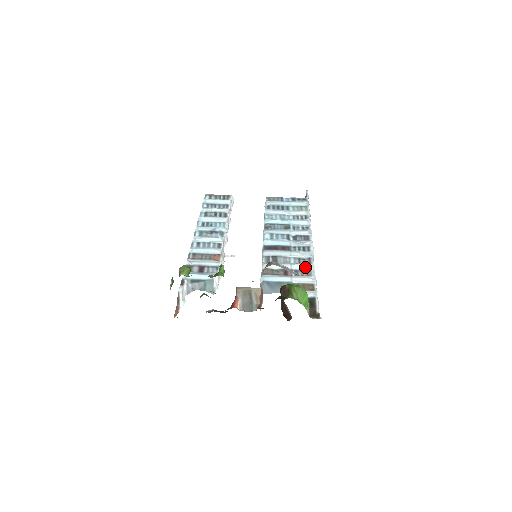
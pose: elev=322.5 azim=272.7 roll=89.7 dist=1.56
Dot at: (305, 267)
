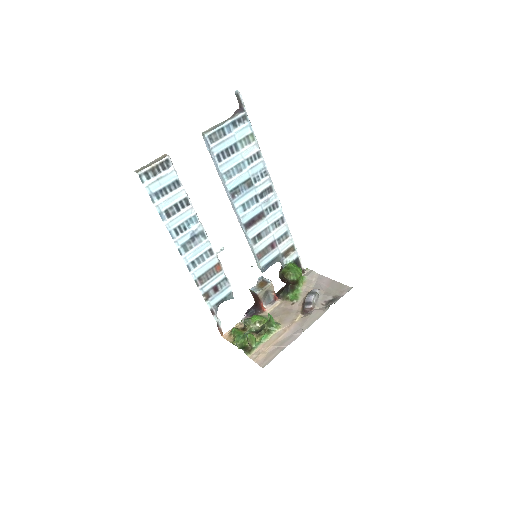
Dot at: (283, 231)
